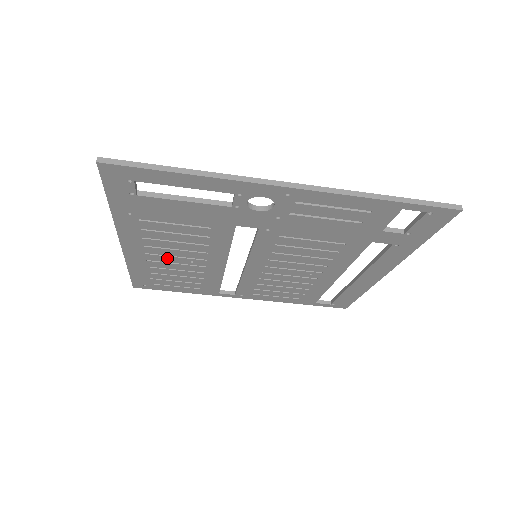
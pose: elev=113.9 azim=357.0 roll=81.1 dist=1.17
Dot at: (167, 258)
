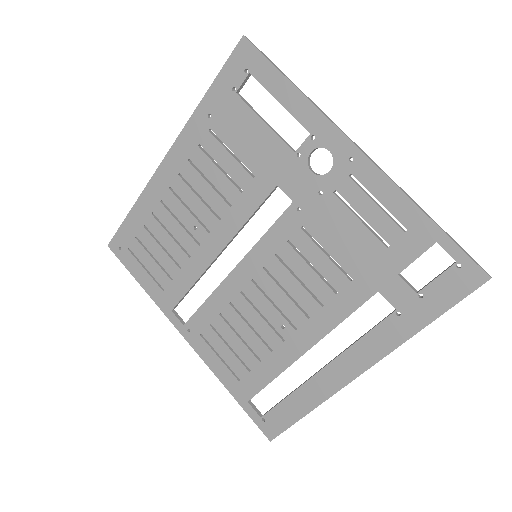
Dot at: (180, 208)
